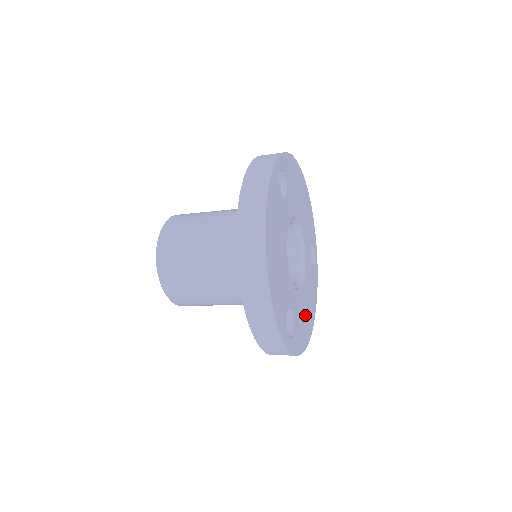
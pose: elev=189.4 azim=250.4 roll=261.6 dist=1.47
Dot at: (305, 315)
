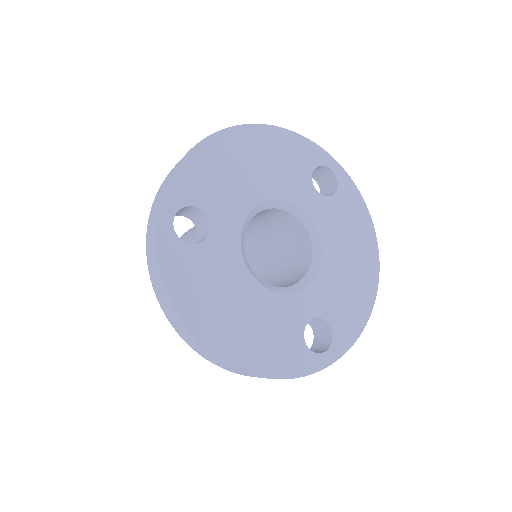
Dot at: (349, 276)
